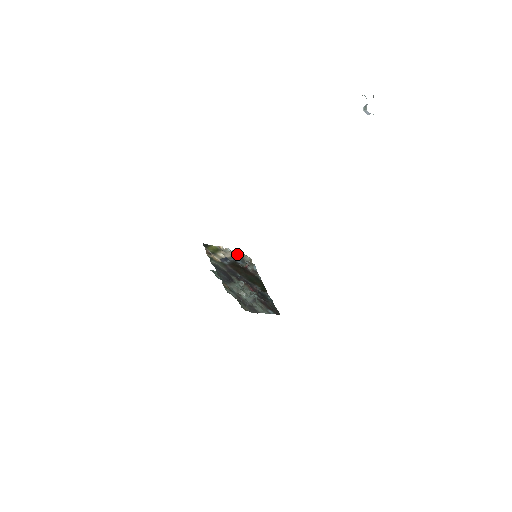
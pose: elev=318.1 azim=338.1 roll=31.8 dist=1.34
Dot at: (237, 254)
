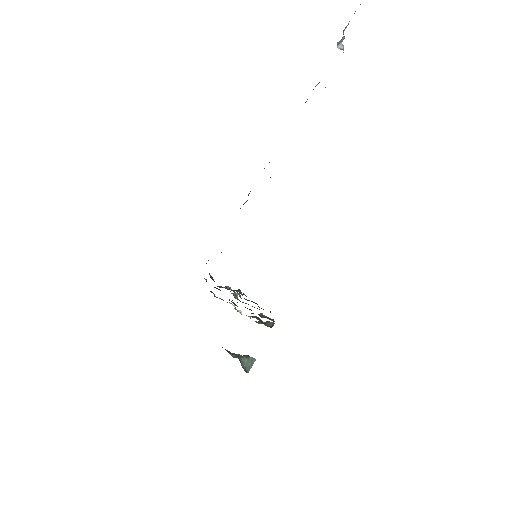
Dot at: occluded
